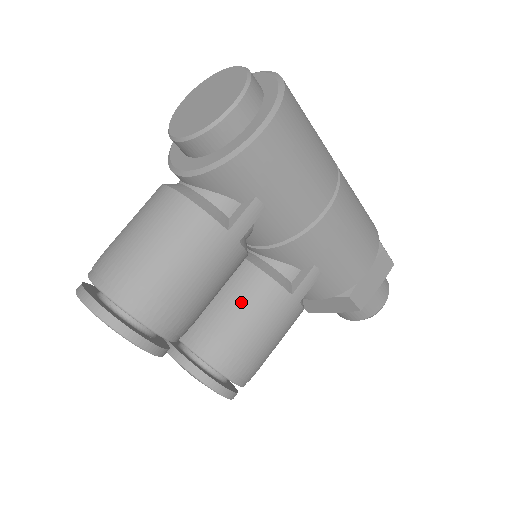
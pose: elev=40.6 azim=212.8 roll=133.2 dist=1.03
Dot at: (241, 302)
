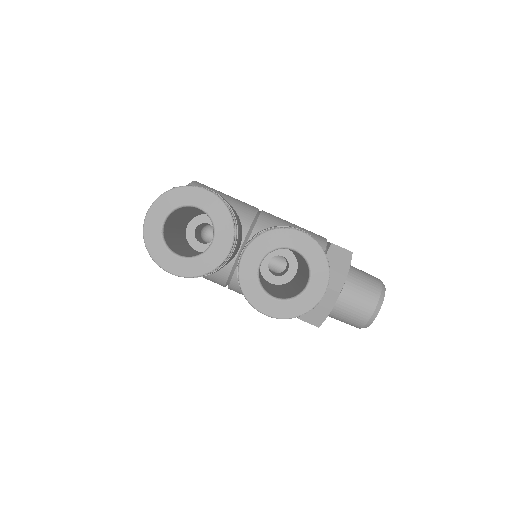
Dot at: occluded
